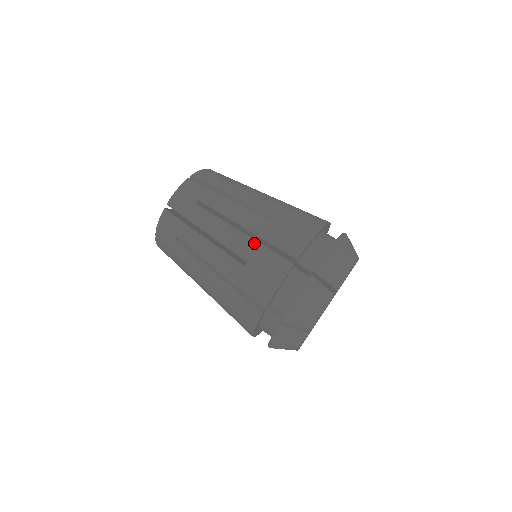
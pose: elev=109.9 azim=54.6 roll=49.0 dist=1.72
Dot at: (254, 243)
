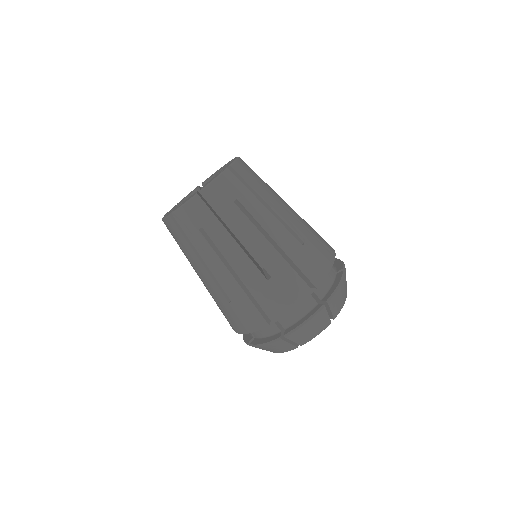
Dot at: (241, 292)
